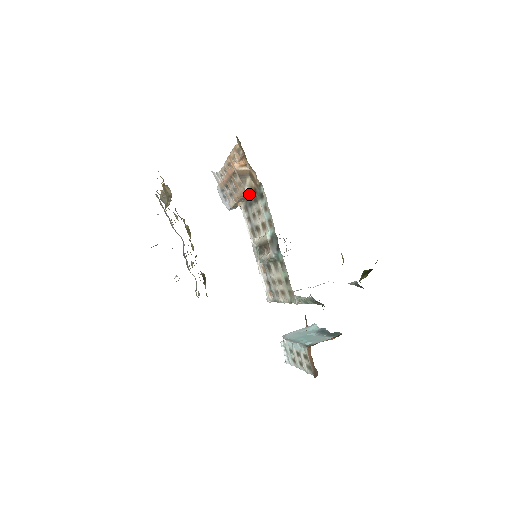
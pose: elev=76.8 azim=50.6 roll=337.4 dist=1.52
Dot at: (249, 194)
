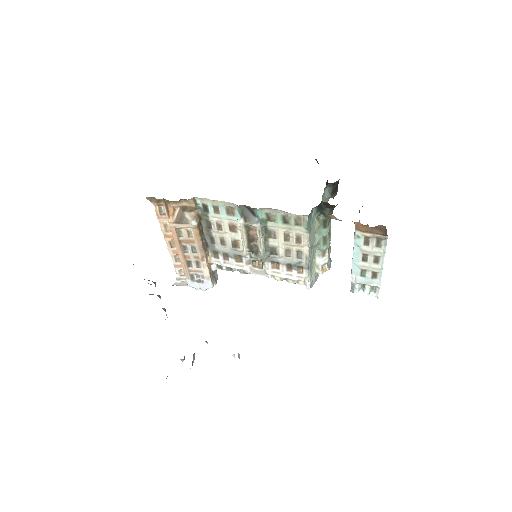
Dot at: (202, 234)
